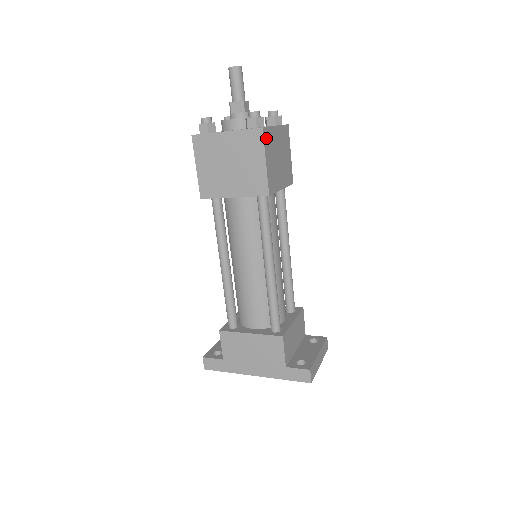
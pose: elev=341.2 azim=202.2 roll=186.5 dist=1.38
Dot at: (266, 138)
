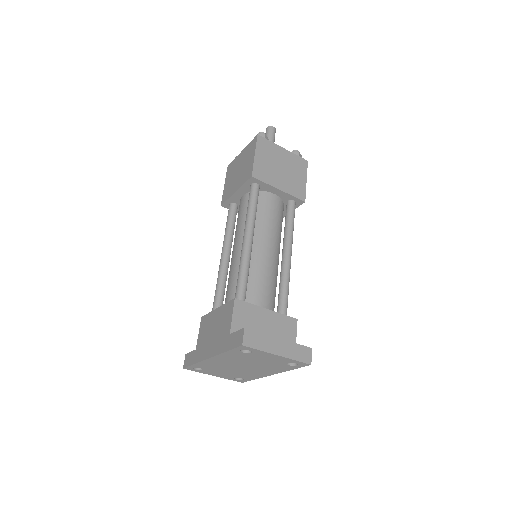
Dot at: (262, 143)
